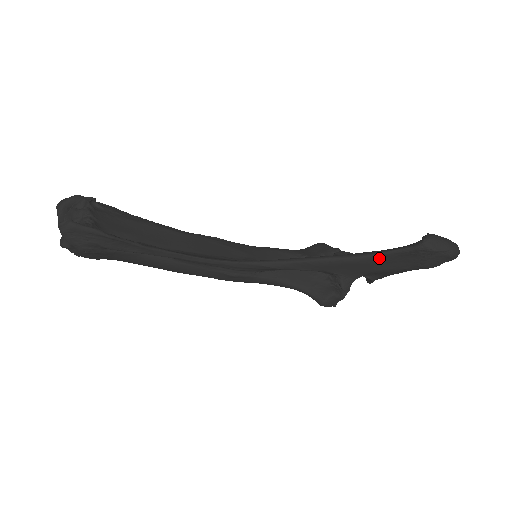
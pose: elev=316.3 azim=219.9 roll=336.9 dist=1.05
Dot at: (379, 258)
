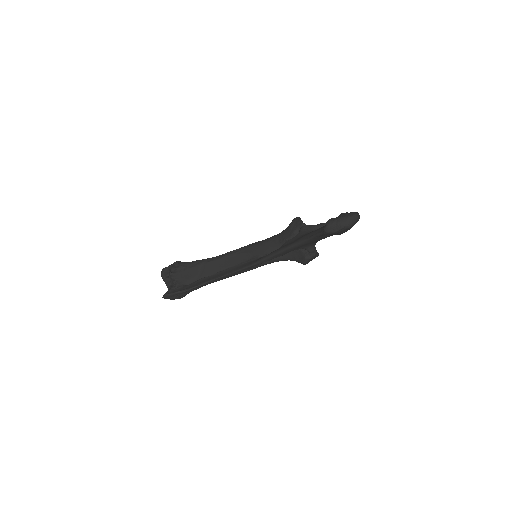
Dot at: (313, 239)
